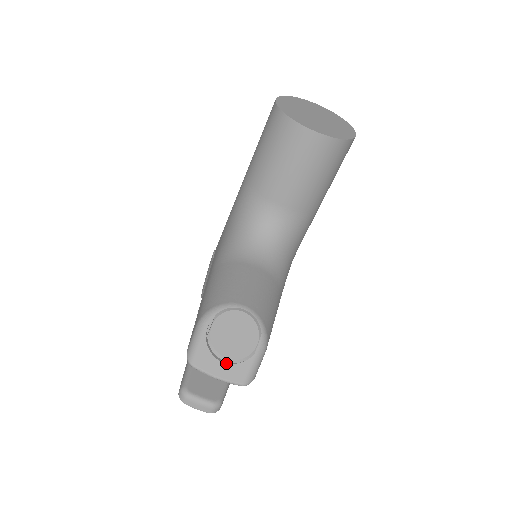
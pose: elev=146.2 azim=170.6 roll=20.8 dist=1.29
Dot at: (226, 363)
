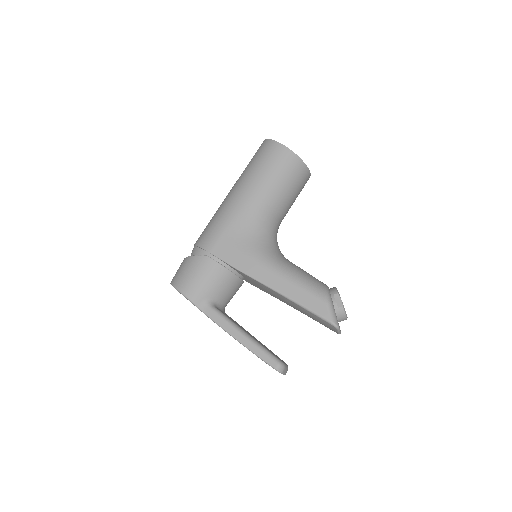
Dot at: occluded
